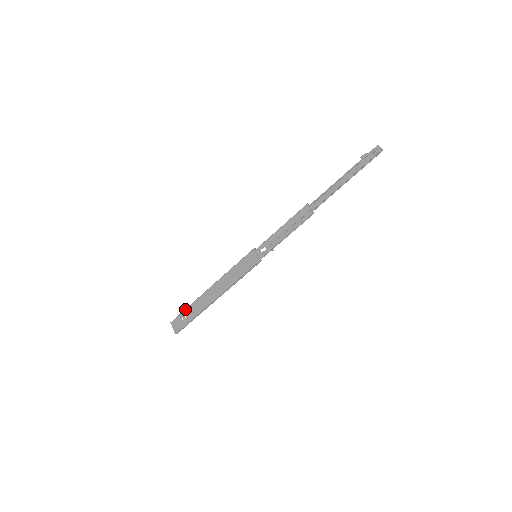
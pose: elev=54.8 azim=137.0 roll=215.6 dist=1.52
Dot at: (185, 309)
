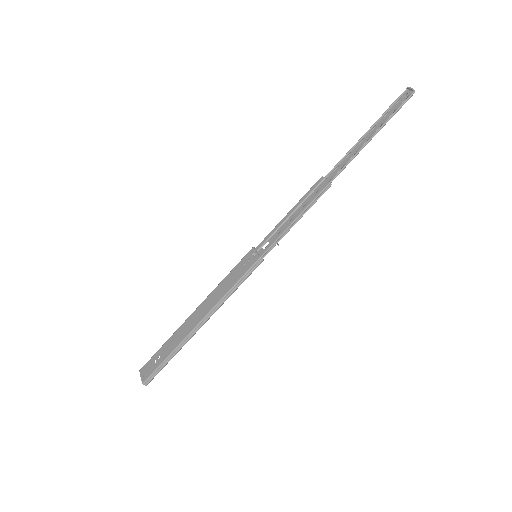
Dot at: occluded
